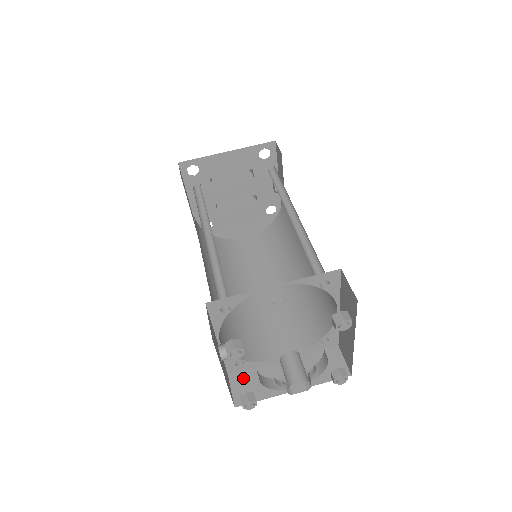
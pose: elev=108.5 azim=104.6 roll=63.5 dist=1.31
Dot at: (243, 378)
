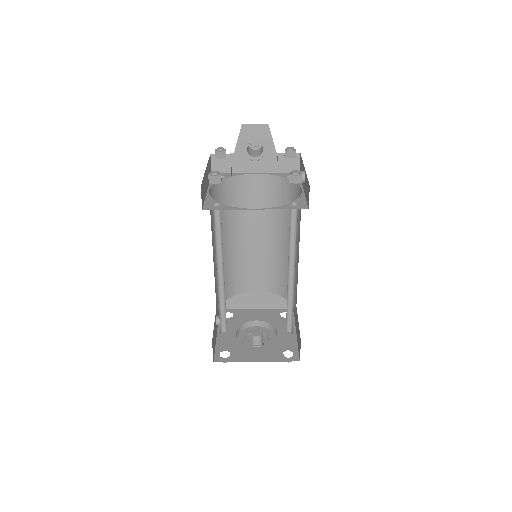
Dot at: occluded
